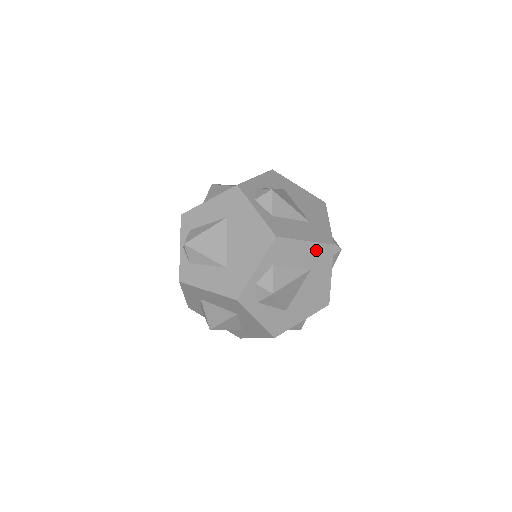
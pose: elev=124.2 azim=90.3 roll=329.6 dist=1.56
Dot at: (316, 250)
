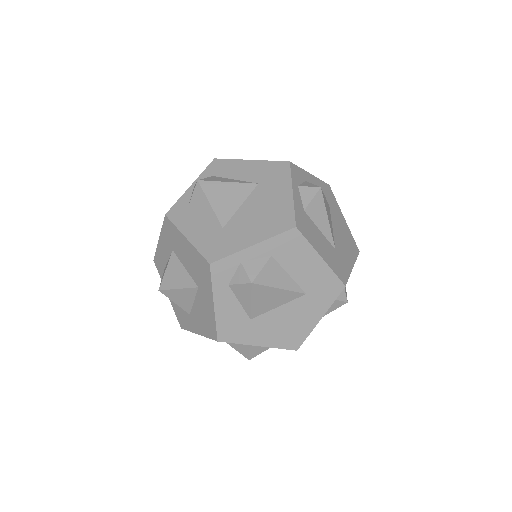
Dot at: (324, 277)
